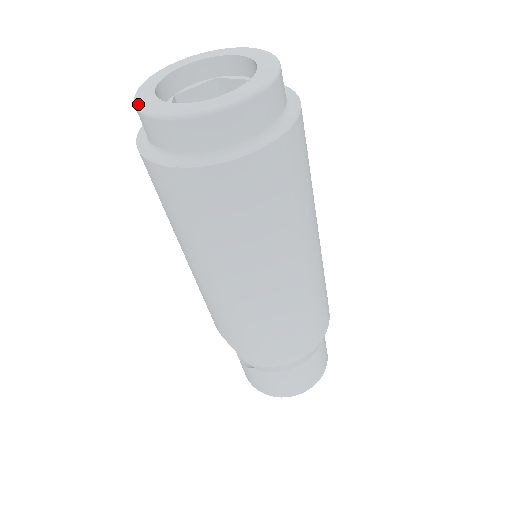
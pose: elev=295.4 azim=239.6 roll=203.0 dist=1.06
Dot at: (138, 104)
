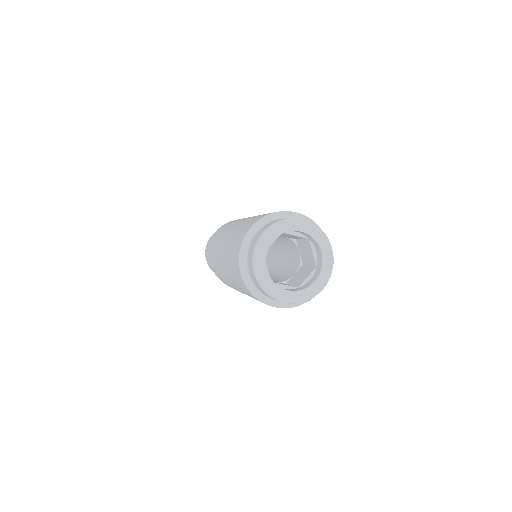
Dot at: (266, 291)
